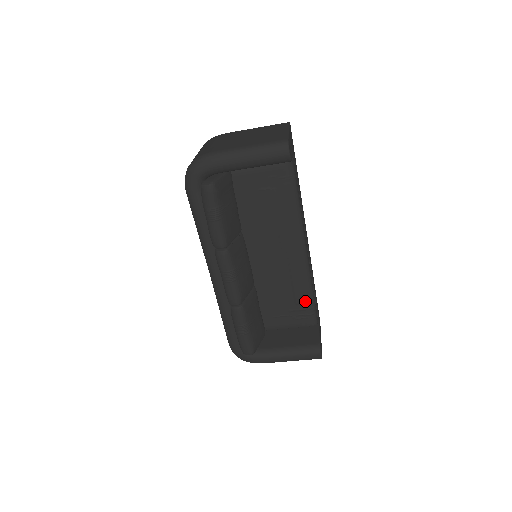
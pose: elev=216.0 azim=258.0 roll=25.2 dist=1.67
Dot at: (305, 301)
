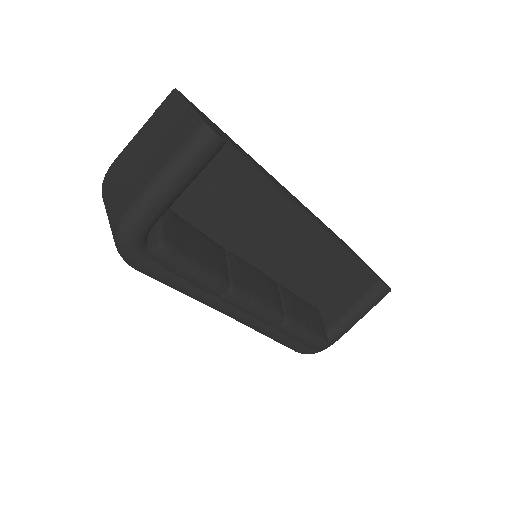
Dot at: (335, 253)
